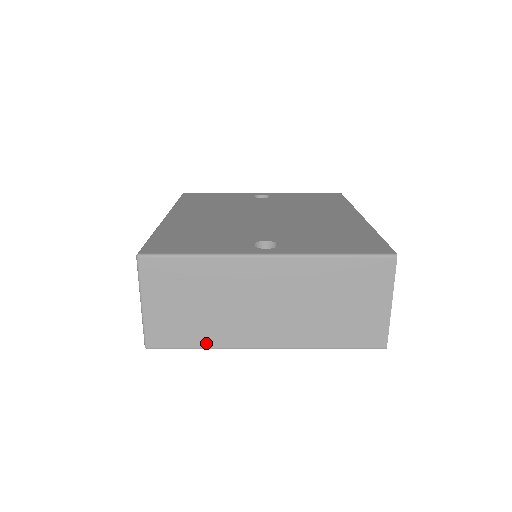
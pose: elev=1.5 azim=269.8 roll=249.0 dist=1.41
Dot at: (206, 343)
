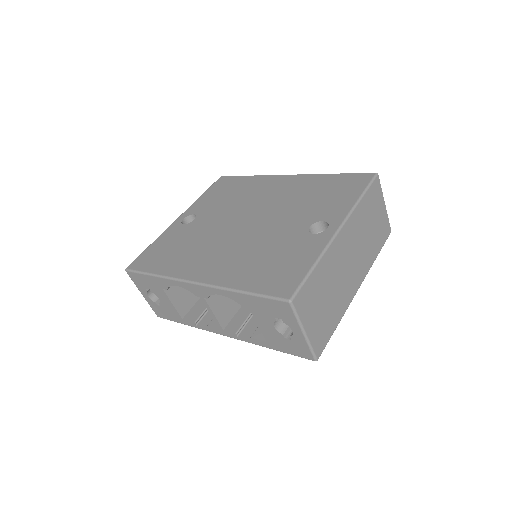
Dot at: (338, 319)
